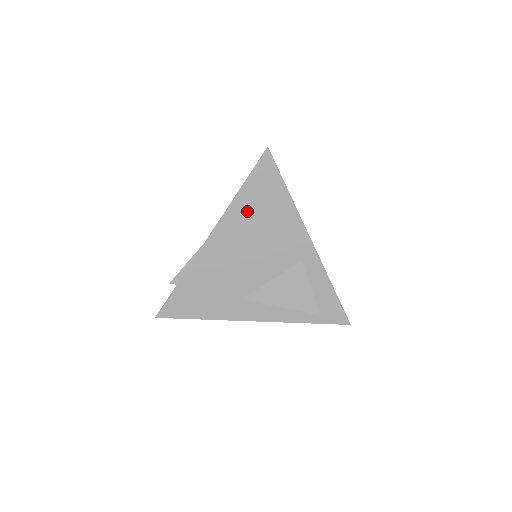
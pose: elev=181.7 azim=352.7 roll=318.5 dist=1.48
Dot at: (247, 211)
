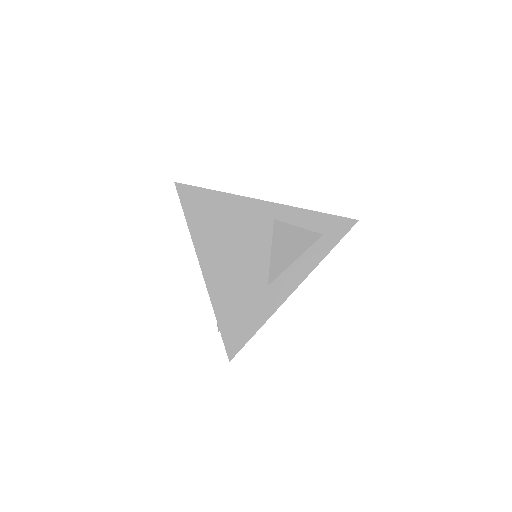
Dot at: (206, 230)
